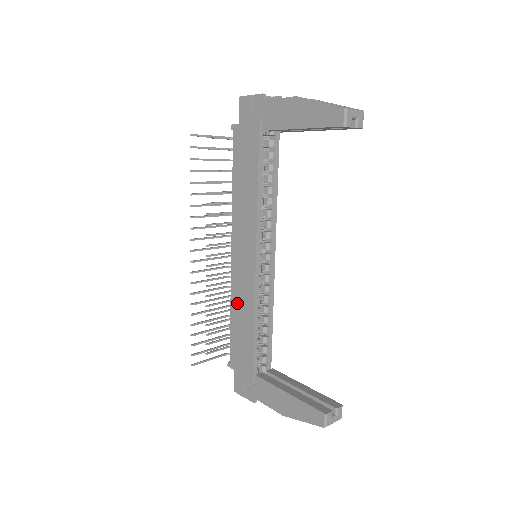
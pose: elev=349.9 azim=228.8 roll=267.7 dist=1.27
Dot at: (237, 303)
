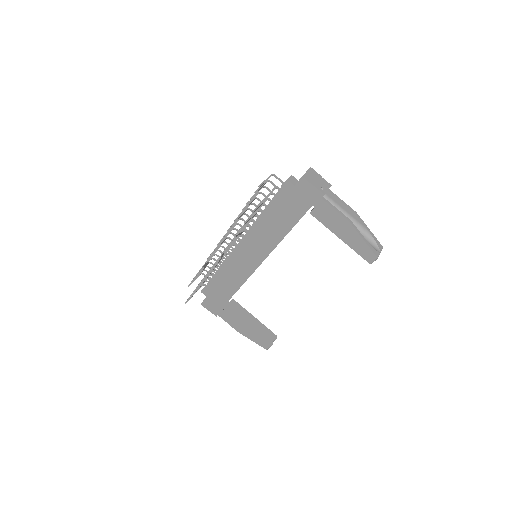
Dot at: (228, 273)
